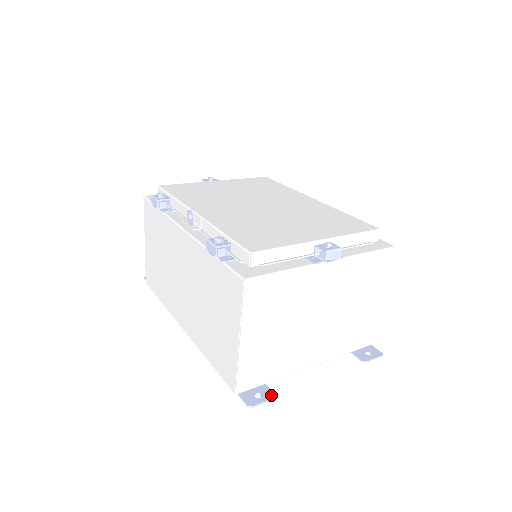
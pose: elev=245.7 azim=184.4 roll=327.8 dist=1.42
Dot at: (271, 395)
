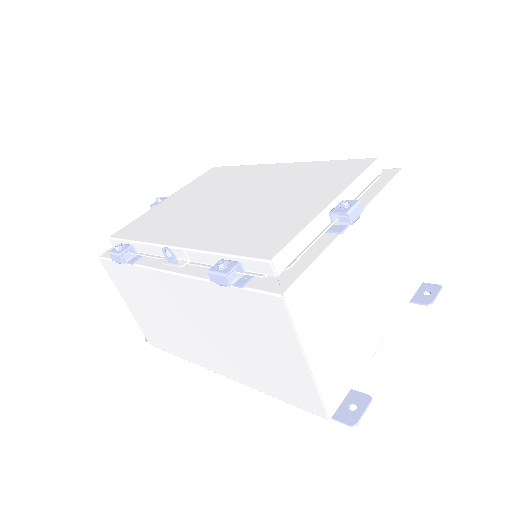
Dot at: (366, 398)
